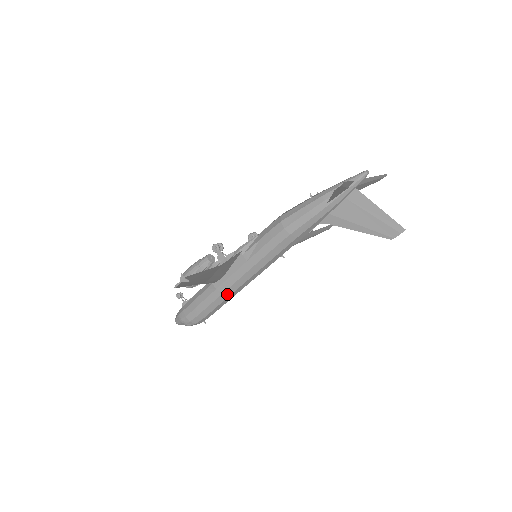
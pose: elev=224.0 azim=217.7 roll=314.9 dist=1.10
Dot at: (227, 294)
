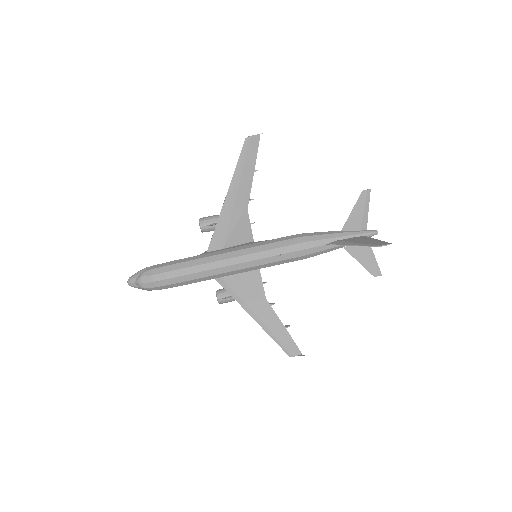
Dot at: (210, 260)
